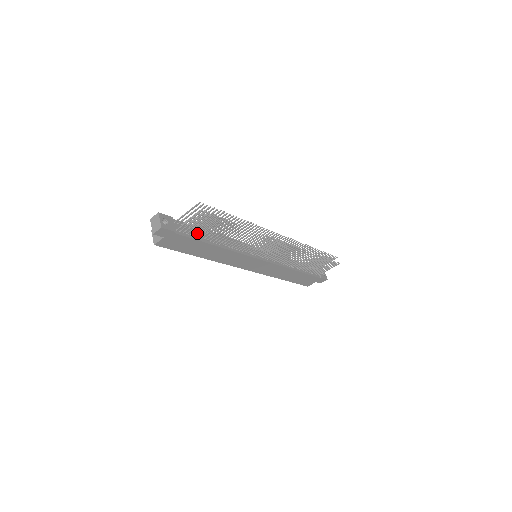
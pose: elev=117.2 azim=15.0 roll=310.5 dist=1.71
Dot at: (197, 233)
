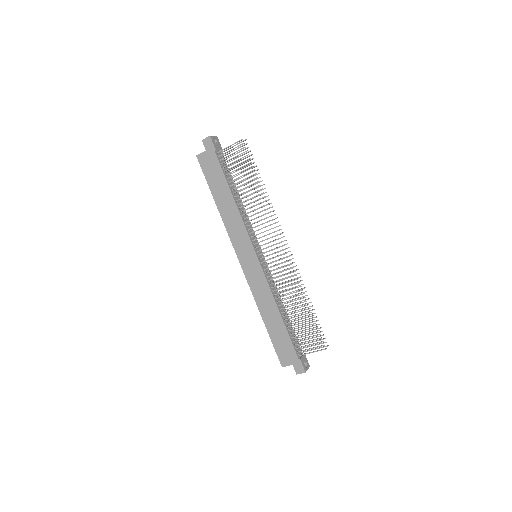
Dot at: (228, 169)
